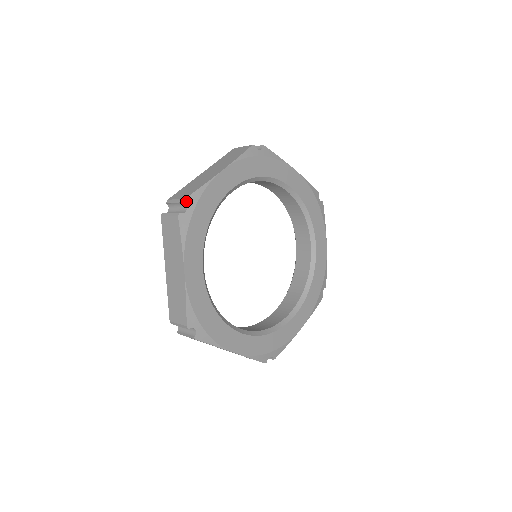
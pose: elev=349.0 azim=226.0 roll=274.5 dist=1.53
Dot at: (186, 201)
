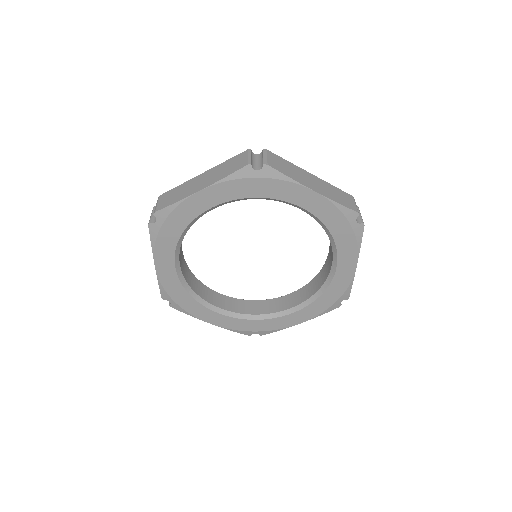
Dot at: (156, 214)
